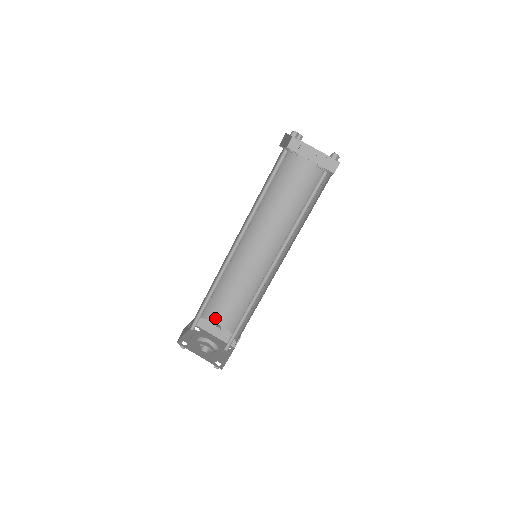
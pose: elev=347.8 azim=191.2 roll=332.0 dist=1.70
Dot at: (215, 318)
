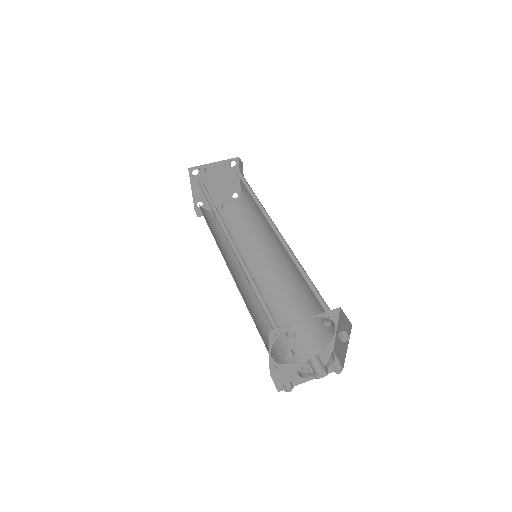
Dot at: occluded
